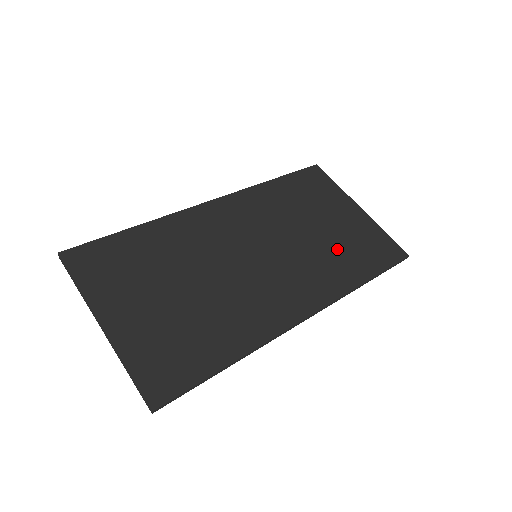
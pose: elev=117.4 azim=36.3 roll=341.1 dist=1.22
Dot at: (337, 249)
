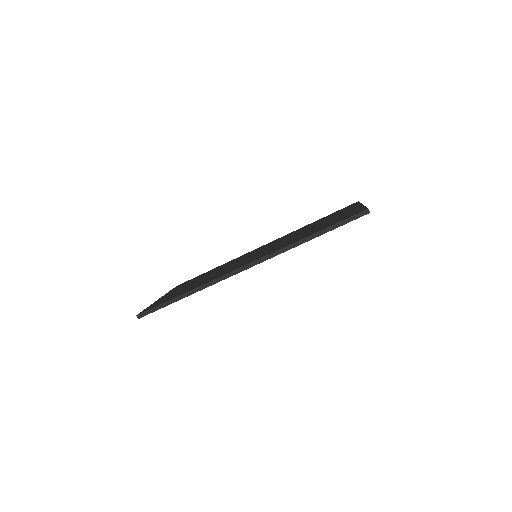
Dot at: (310, 231)
